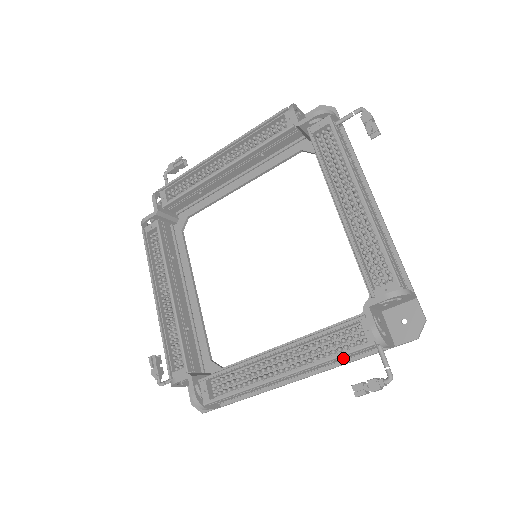
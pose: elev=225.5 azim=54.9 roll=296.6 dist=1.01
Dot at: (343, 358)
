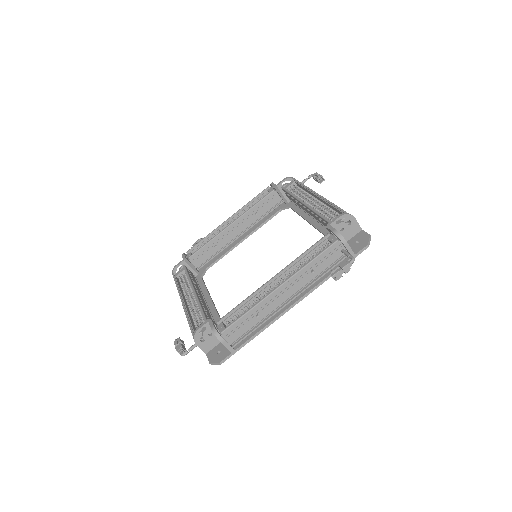
Dot at: (321, 267)
